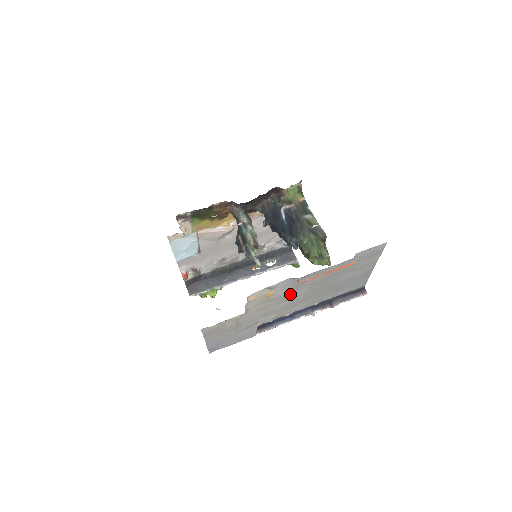
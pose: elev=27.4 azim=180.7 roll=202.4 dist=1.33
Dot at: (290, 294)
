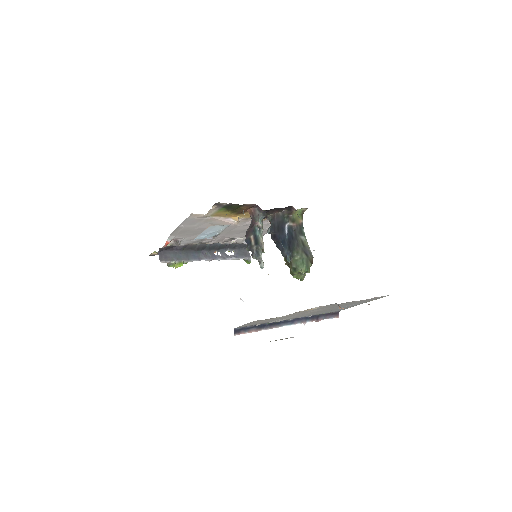
Dot at: (315, 310)
